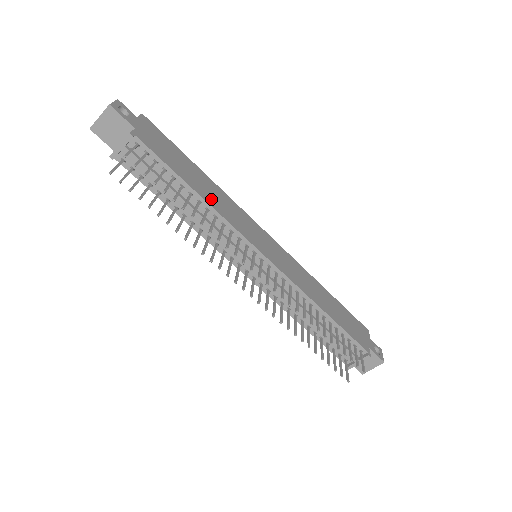
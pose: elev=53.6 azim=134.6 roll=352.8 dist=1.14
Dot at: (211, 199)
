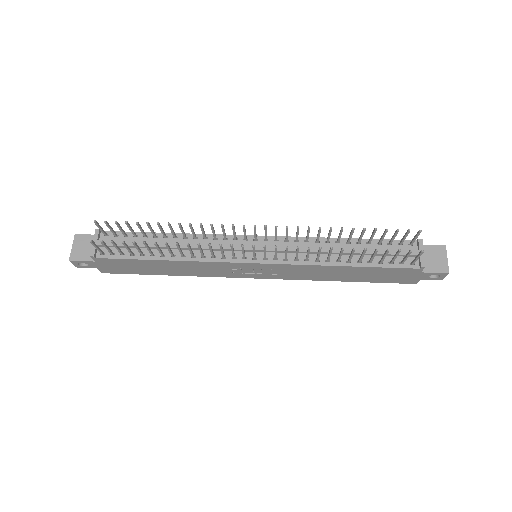
Dot at: occluded
